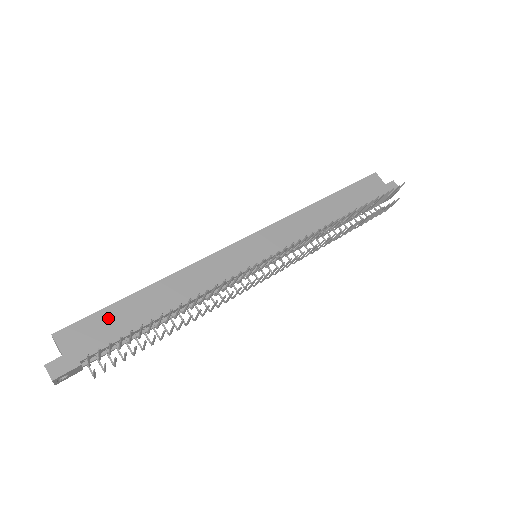
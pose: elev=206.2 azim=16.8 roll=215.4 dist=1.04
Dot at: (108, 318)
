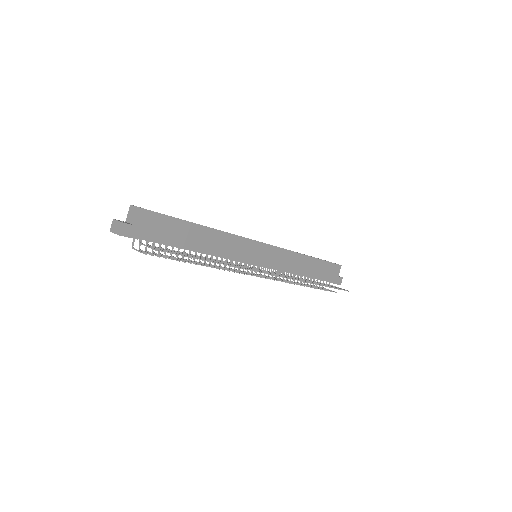
Dot at: (171, 225)
